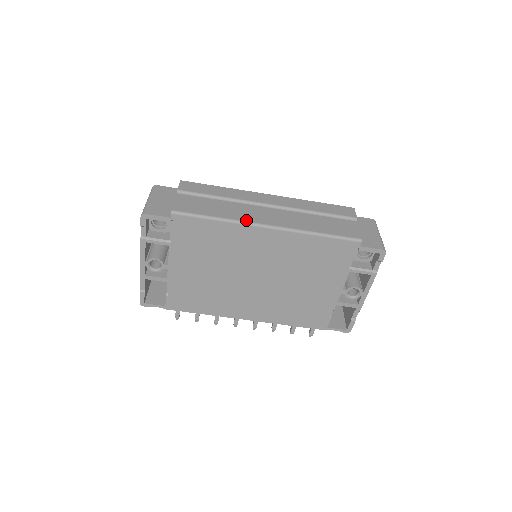
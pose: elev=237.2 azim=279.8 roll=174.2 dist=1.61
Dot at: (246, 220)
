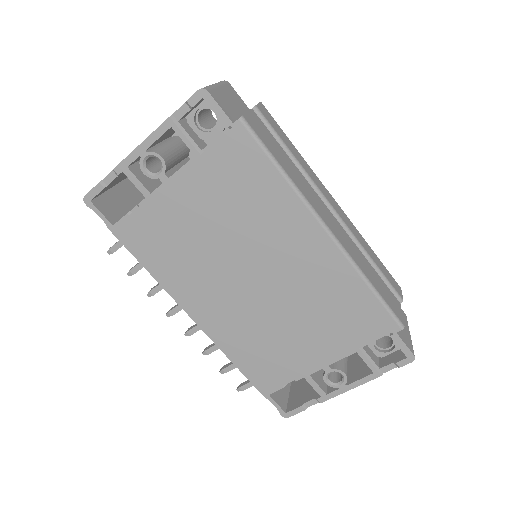
Dot at: (311, 202)
